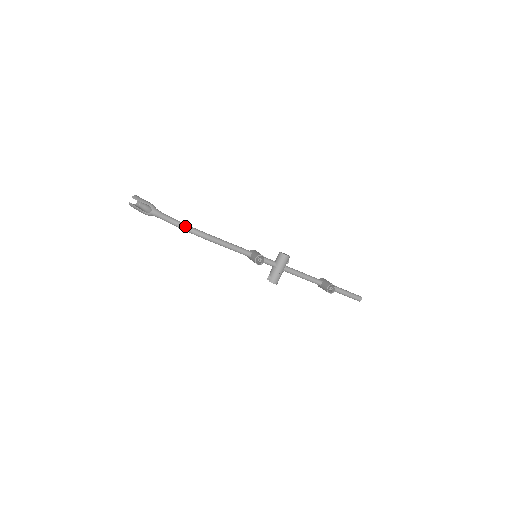
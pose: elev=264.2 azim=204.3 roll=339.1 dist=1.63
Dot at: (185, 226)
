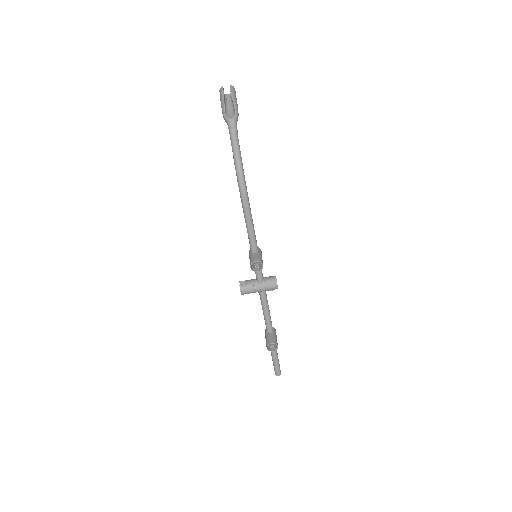
Dot at: (241, 167)
